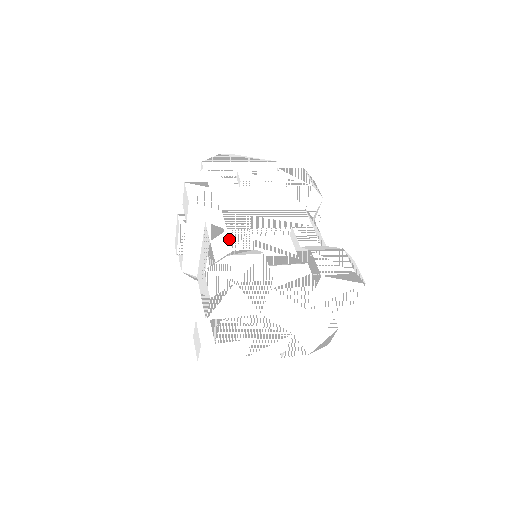
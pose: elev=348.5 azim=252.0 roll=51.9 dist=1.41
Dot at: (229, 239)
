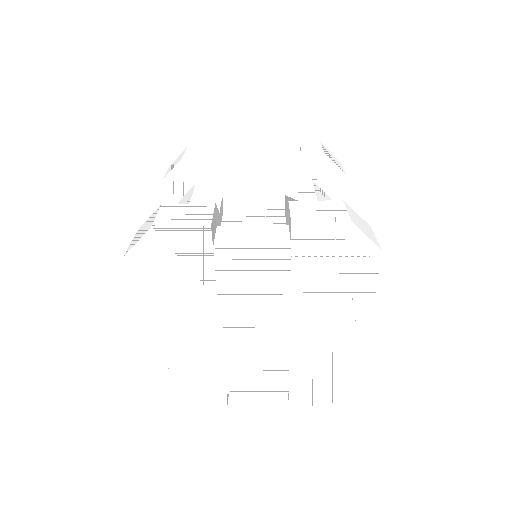
Dot at: occluded
